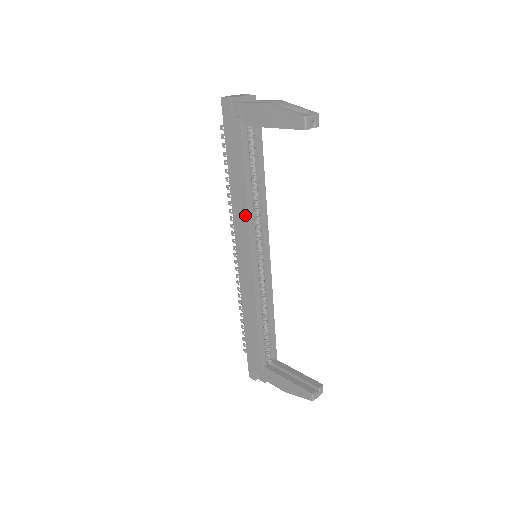
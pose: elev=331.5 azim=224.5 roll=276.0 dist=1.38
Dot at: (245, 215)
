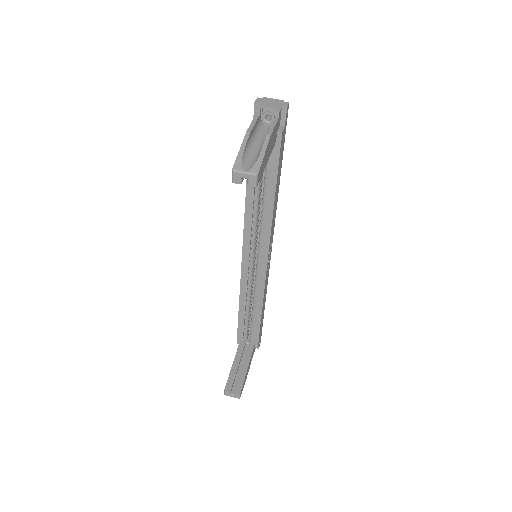
Dot at: (245, 216)
